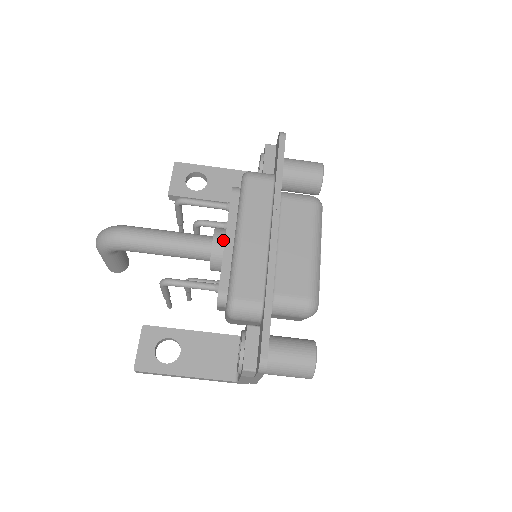
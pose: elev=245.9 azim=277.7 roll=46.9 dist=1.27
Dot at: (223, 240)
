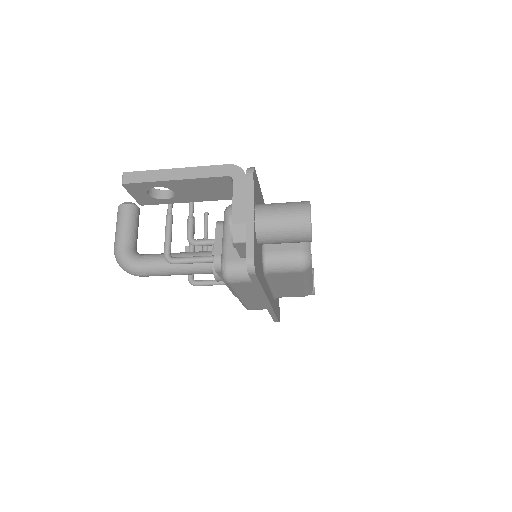
Dot at: occluded
